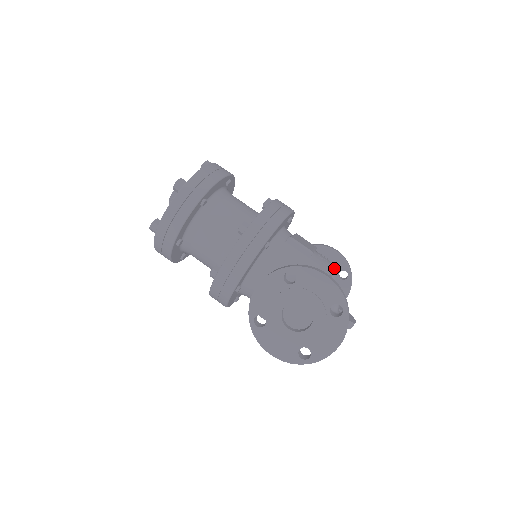
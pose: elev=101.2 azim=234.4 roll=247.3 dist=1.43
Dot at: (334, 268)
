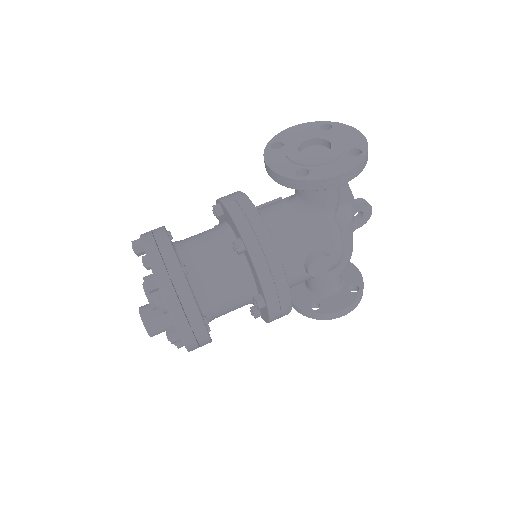
Dot at: occluded
